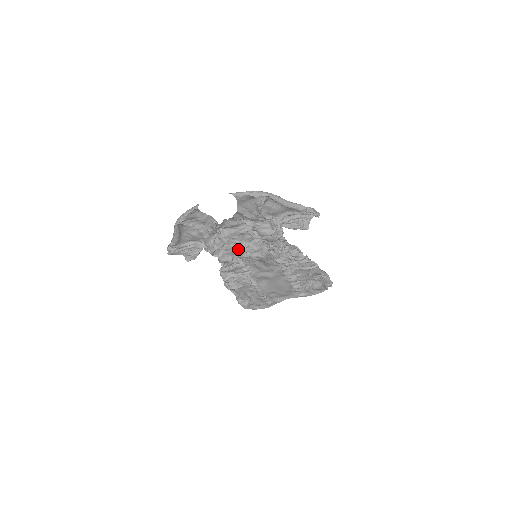
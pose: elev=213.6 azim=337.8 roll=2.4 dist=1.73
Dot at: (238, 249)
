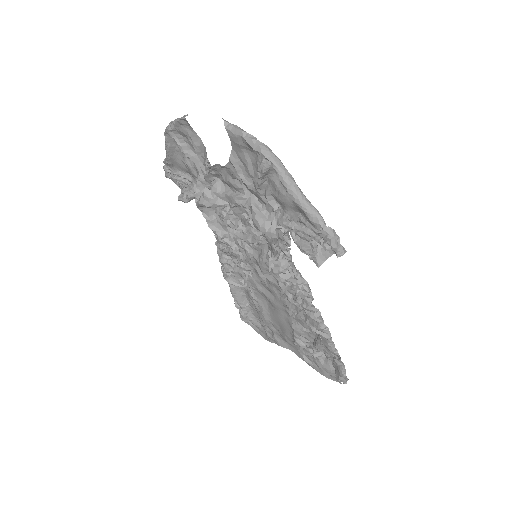
Dot at: (228, 225)
